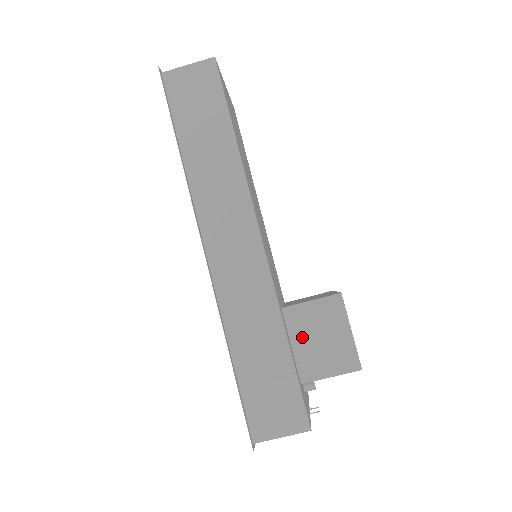
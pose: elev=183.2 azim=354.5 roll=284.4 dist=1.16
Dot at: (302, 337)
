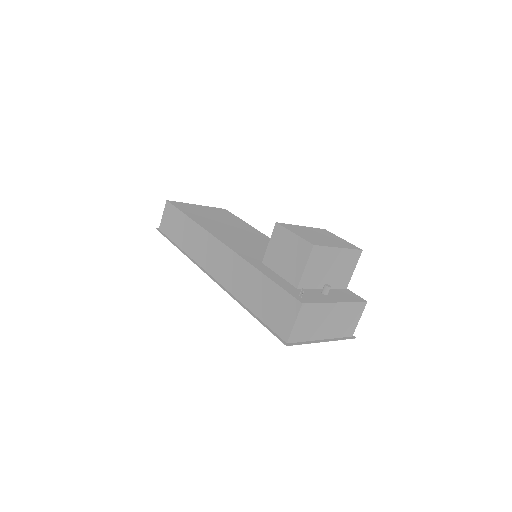
Dot at: (279, 265)
